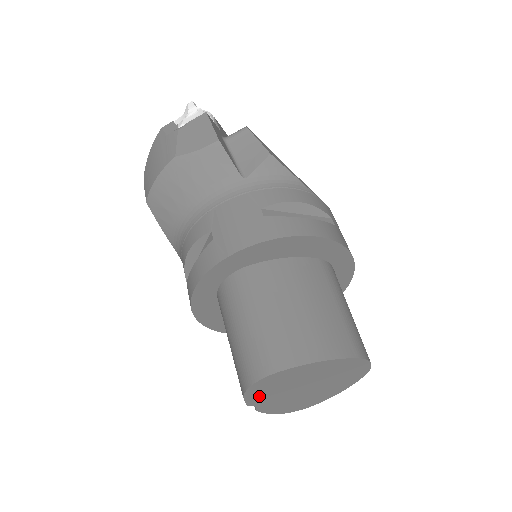
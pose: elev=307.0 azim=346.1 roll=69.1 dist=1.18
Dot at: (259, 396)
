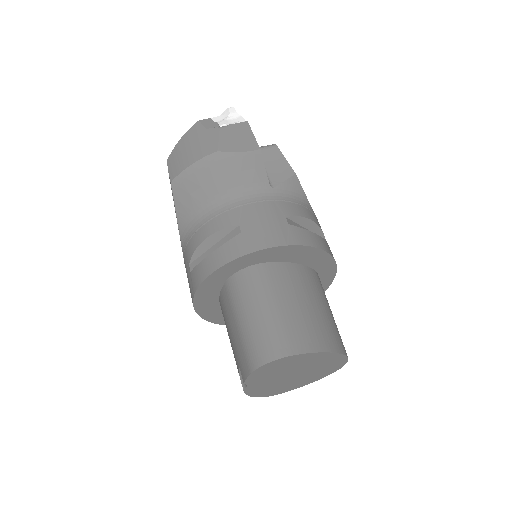
Dot at: (260, 376)
